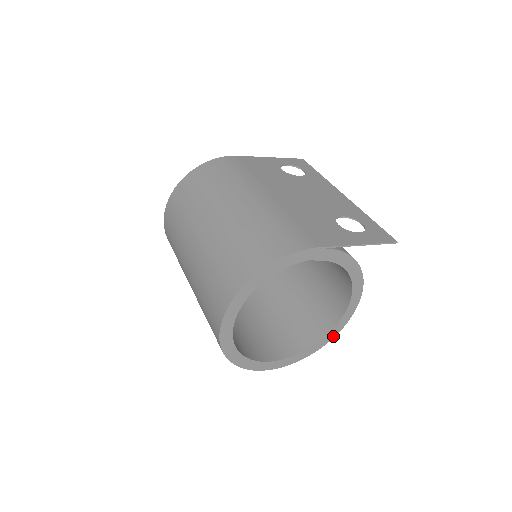
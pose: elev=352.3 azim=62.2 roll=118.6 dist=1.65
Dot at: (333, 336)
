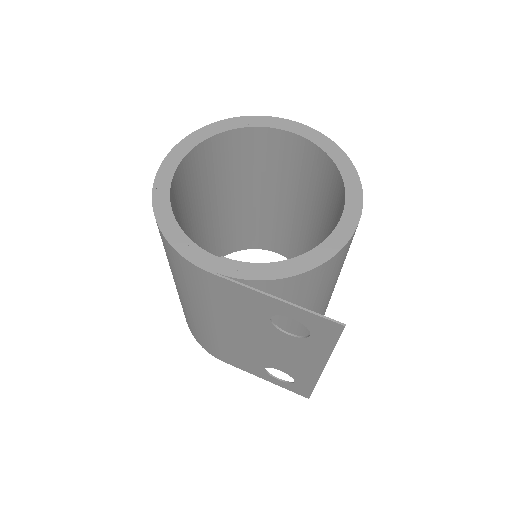
Dot at: occluded
